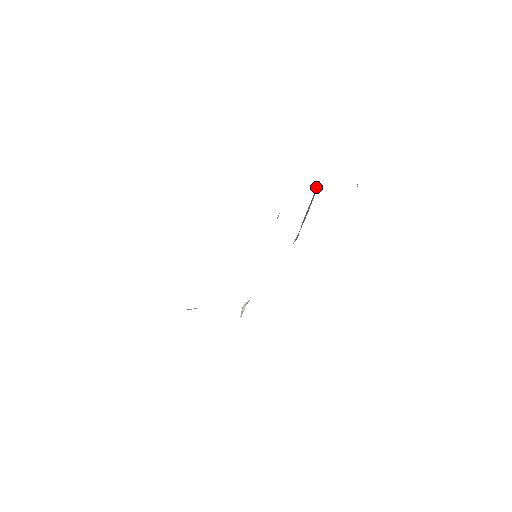
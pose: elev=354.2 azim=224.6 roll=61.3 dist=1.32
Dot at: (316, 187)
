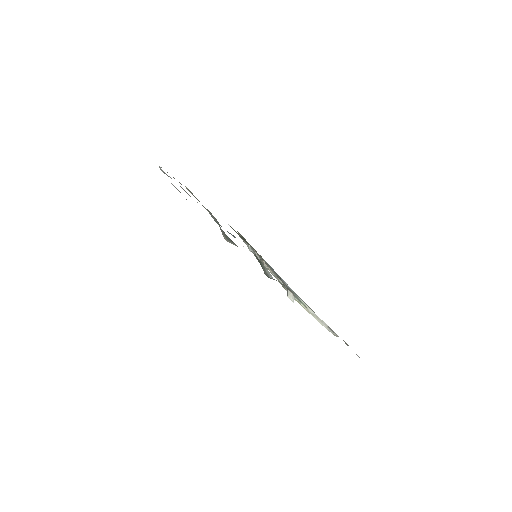
Dot at: occluded
